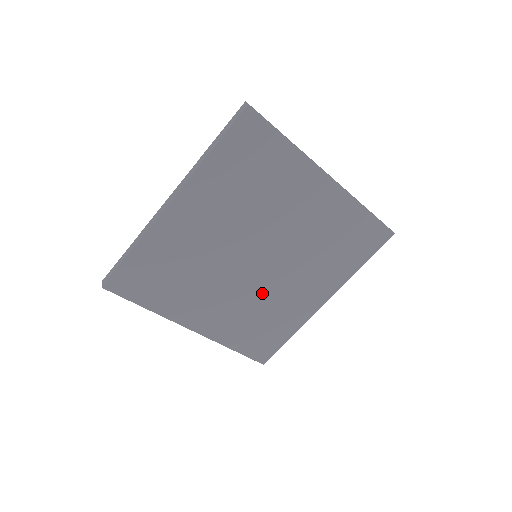
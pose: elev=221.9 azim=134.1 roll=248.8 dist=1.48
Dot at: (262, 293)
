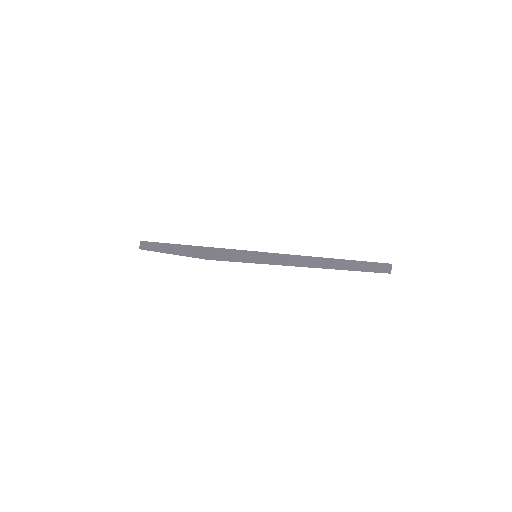
Dot at: occluded
